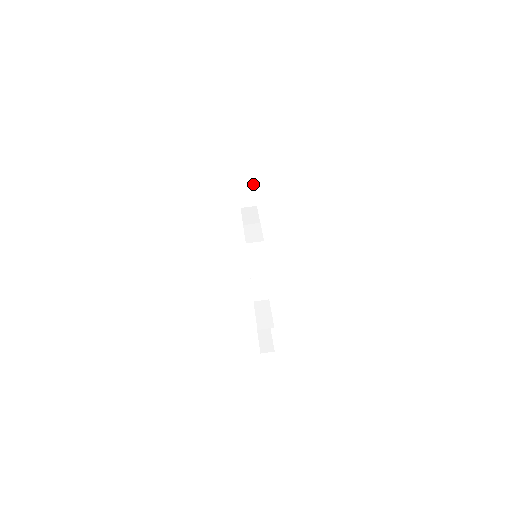
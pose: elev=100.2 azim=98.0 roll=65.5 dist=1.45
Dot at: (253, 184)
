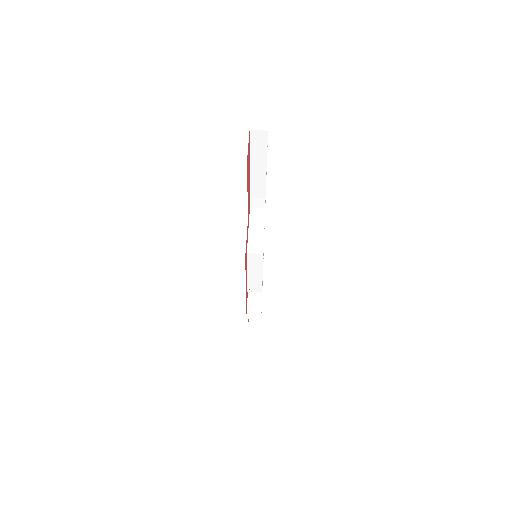
Dot at: (264, 192)
